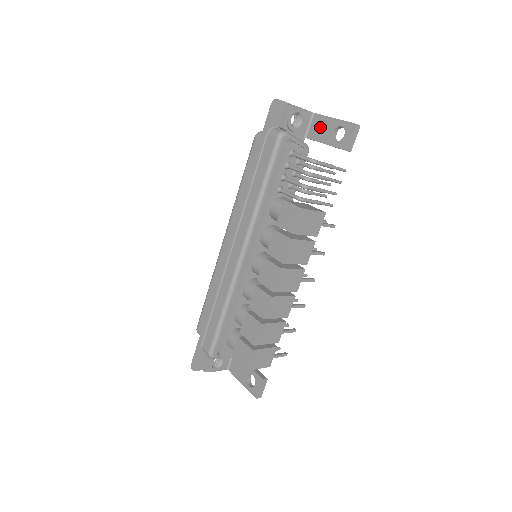
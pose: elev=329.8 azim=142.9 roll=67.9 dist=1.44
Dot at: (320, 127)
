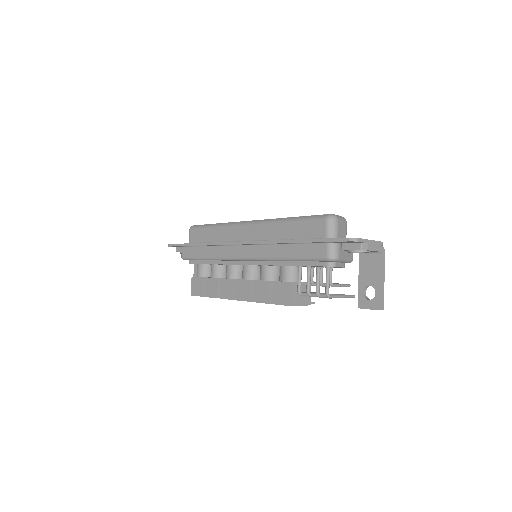
Dot at: (371, 267)
